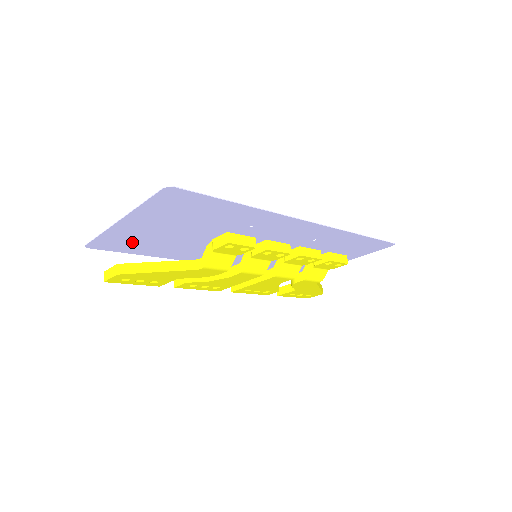
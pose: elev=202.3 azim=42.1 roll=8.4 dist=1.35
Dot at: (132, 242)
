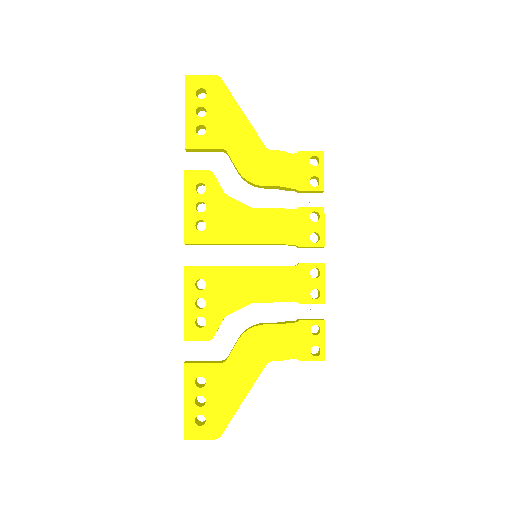
Dot at: occluded
